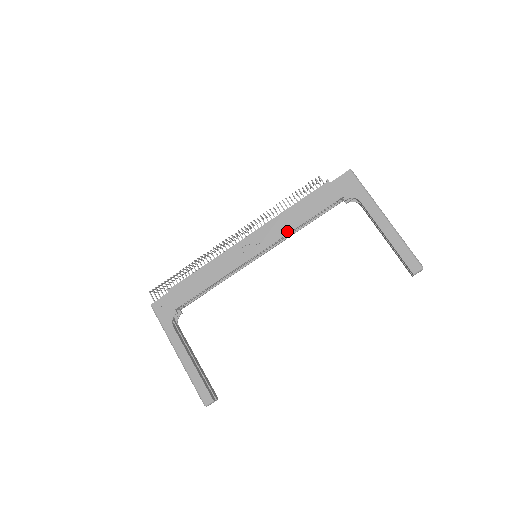
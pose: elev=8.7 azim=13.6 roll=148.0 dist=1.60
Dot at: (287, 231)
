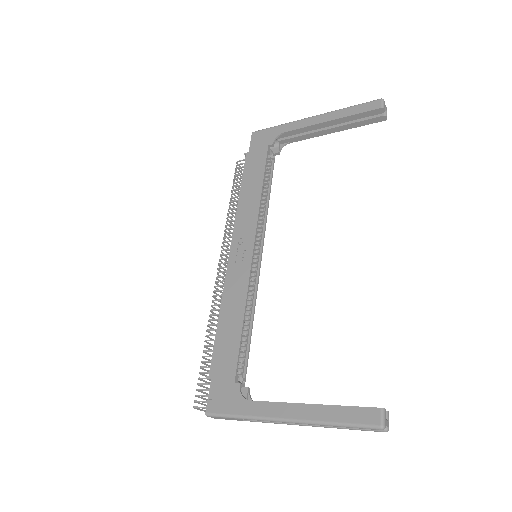
Dot at: (256, 208)
